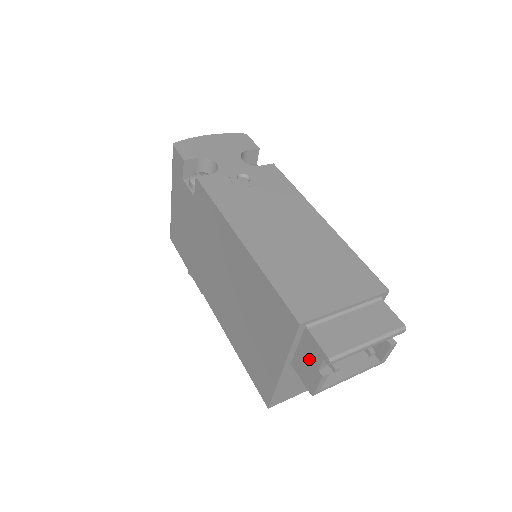
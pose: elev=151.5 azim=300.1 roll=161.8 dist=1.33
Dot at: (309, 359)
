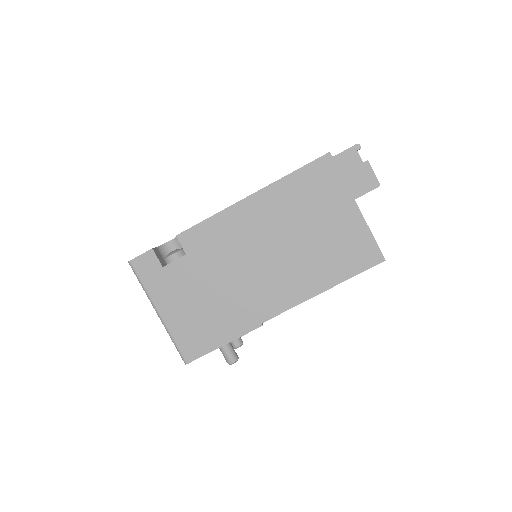
Dot at: (354, 169)
